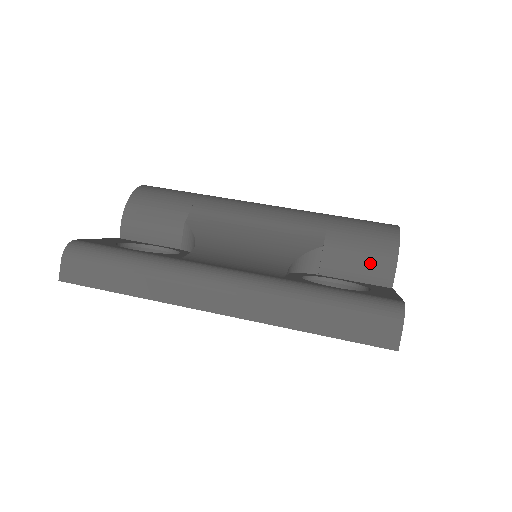
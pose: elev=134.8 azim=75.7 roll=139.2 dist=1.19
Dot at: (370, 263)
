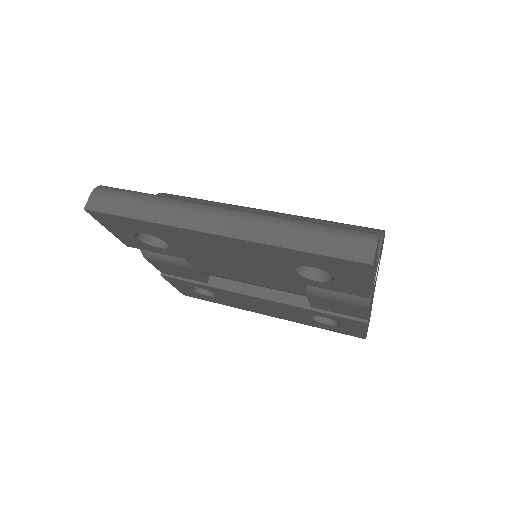
Dot at: occluded
